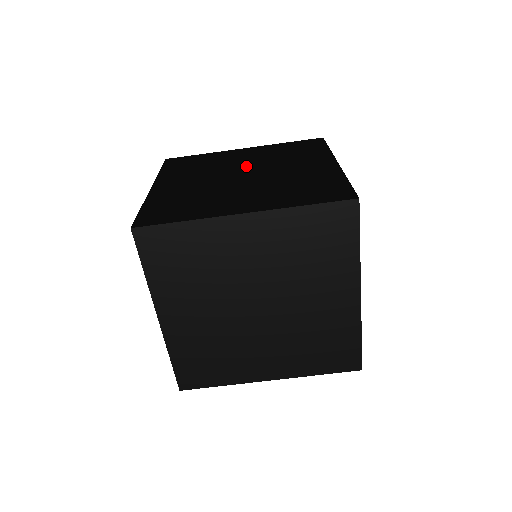
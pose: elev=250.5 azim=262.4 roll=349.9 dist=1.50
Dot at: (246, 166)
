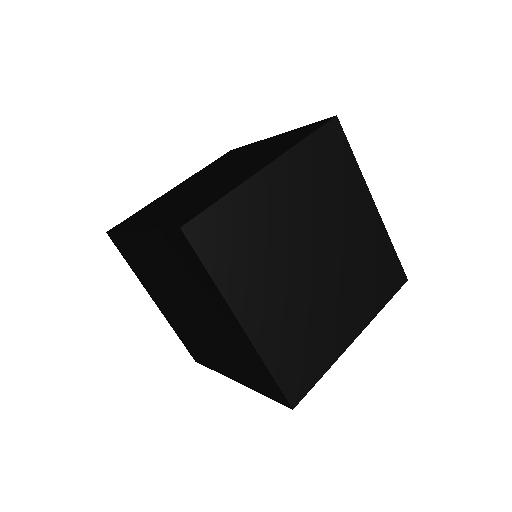
Dot at: (202, 180)
